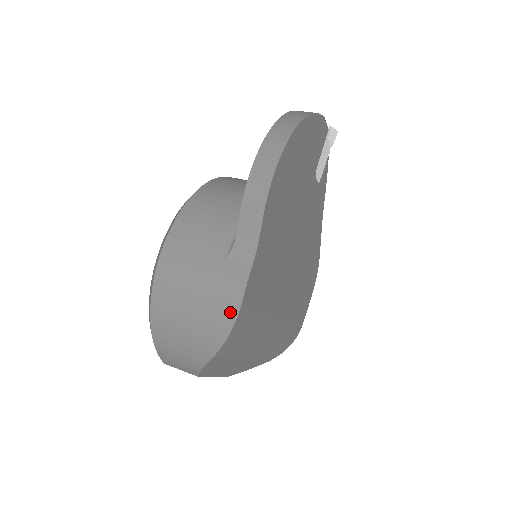
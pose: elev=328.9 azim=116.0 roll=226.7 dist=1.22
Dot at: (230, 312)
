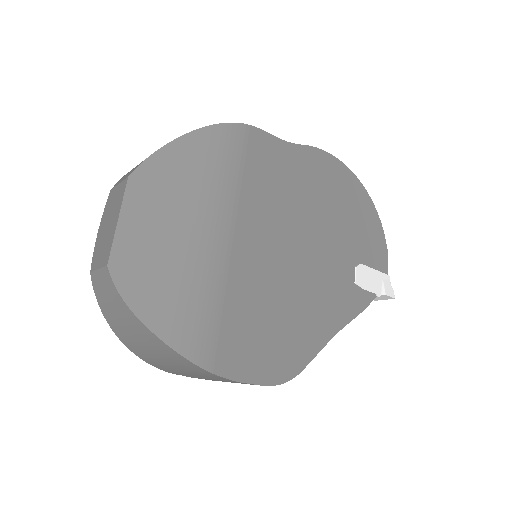
Dot at: occluded
